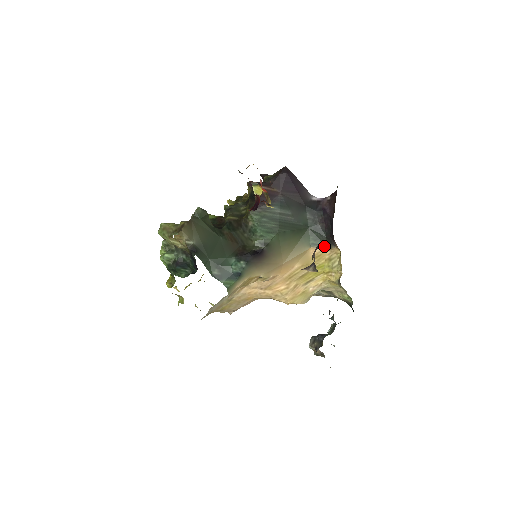
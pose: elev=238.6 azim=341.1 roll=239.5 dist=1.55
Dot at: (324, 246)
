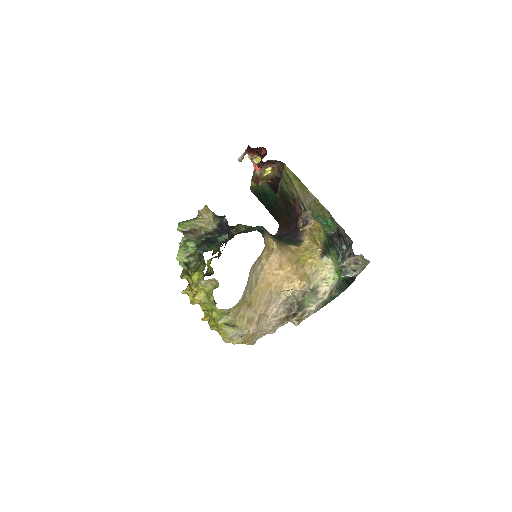
Dot at: (296, 245)
